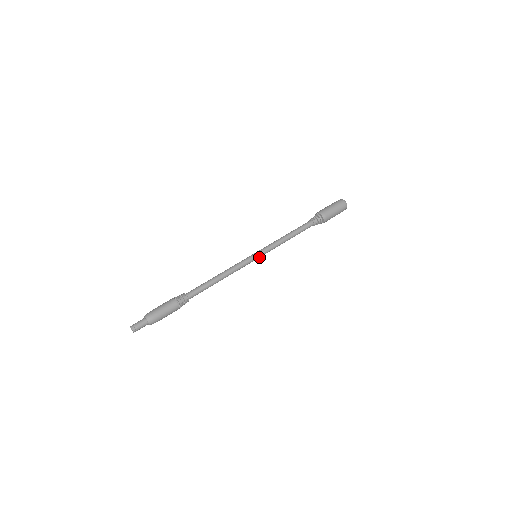
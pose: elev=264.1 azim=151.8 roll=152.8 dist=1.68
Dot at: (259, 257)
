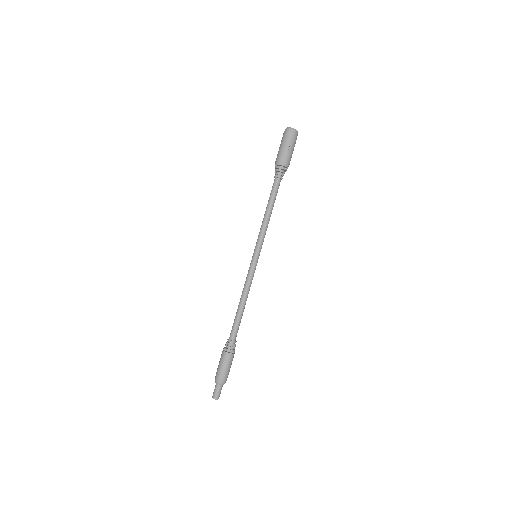
Dot at: (259, 255)
